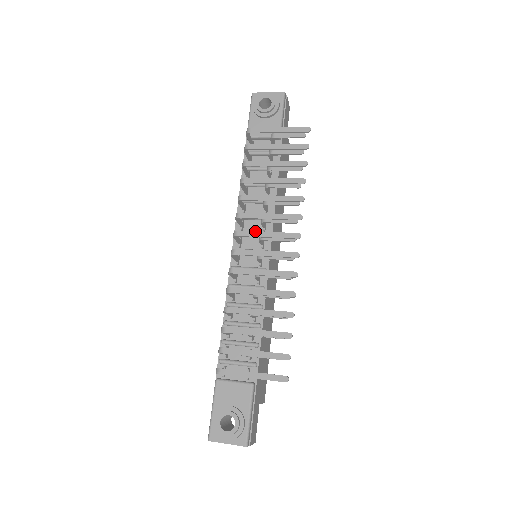
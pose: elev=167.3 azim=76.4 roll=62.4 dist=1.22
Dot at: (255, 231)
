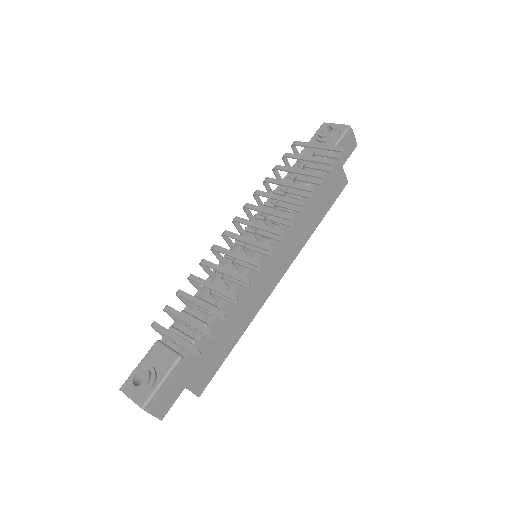
Dot at: occluded
